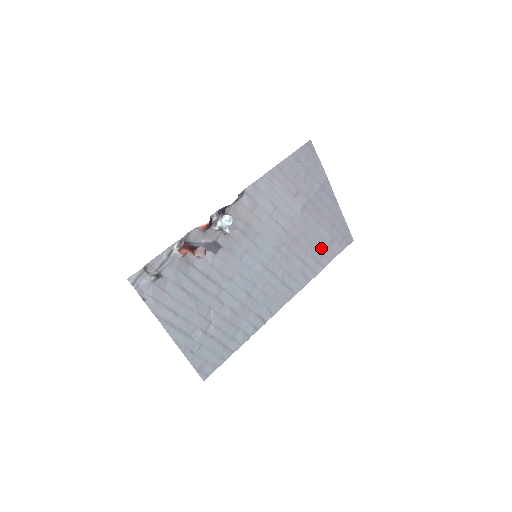
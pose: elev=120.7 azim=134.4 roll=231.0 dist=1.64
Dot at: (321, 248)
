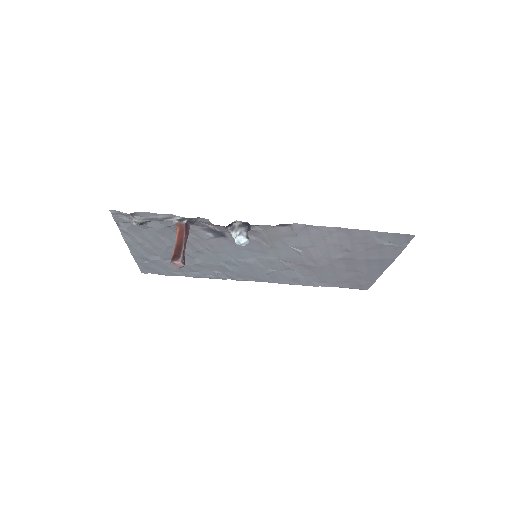
Dot at: (329, 279)
